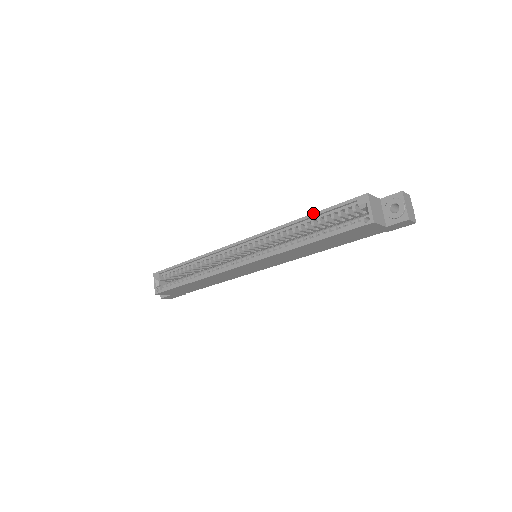
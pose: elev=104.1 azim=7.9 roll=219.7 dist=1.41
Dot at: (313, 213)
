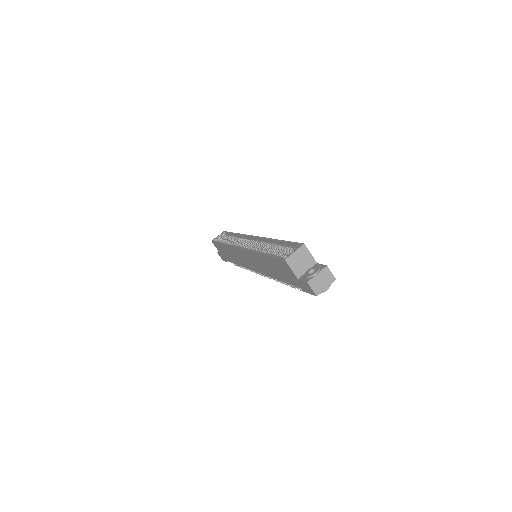
Dot at: (282, 240)
